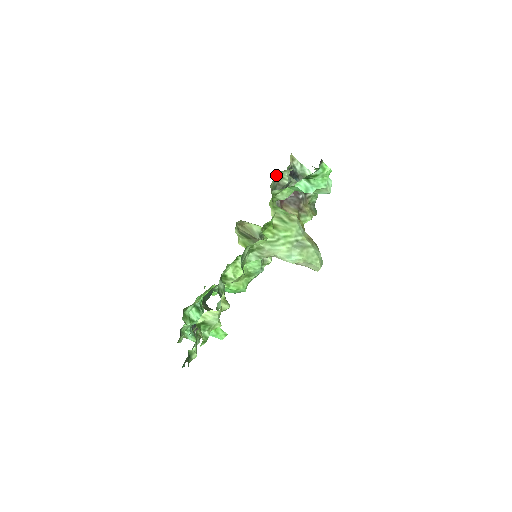
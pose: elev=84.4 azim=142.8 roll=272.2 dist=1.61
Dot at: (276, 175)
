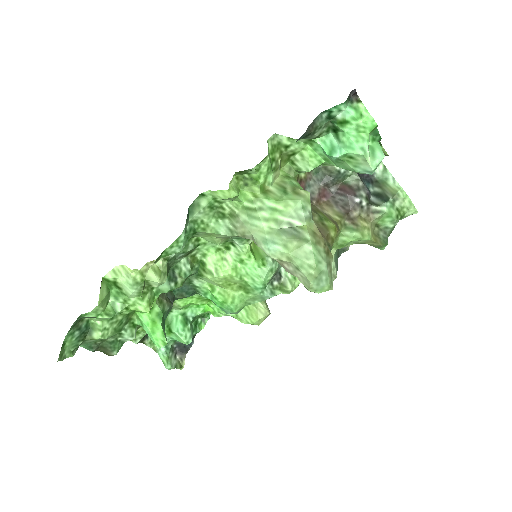
Dot at: occluded
